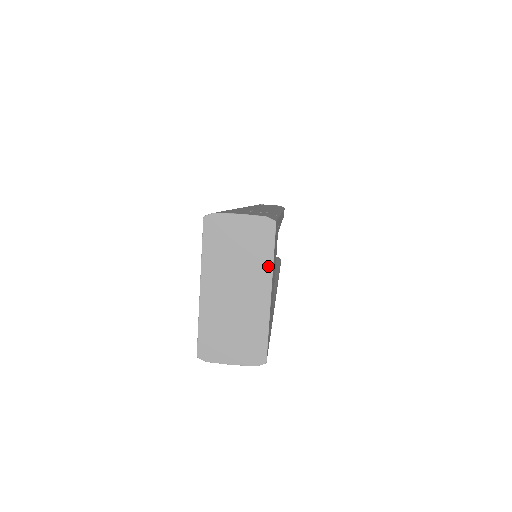
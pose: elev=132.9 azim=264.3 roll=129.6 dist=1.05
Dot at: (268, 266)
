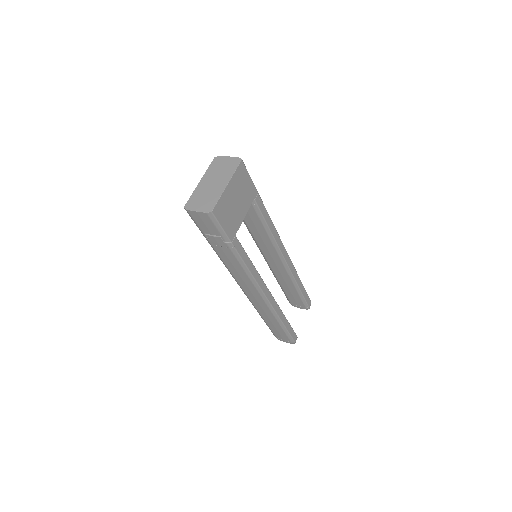
Dot at: (231, 174)
